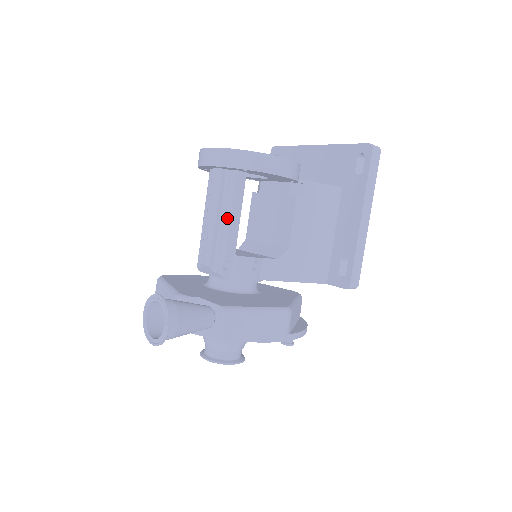
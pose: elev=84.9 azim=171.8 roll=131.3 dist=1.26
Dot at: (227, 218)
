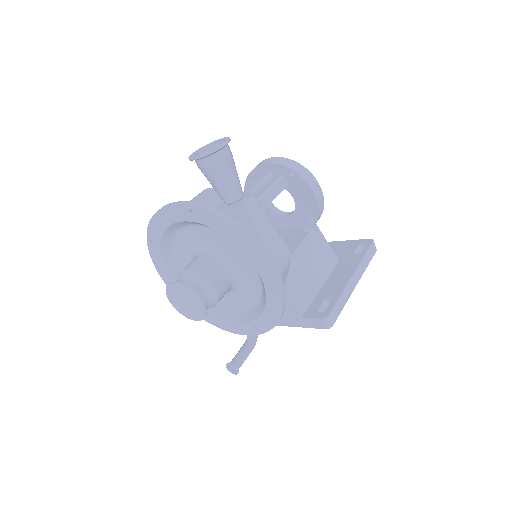
Dot at: (263, 194)
